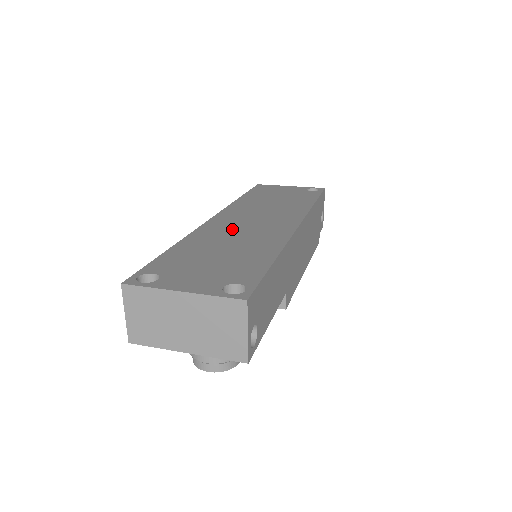
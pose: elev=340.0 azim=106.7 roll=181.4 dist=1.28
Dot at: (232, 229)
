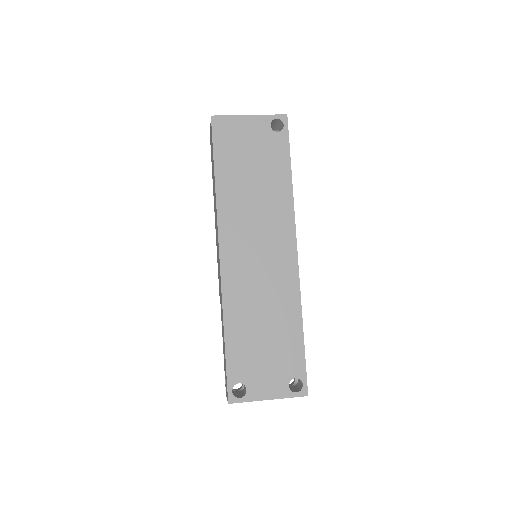
Dot at: (250, 281)
